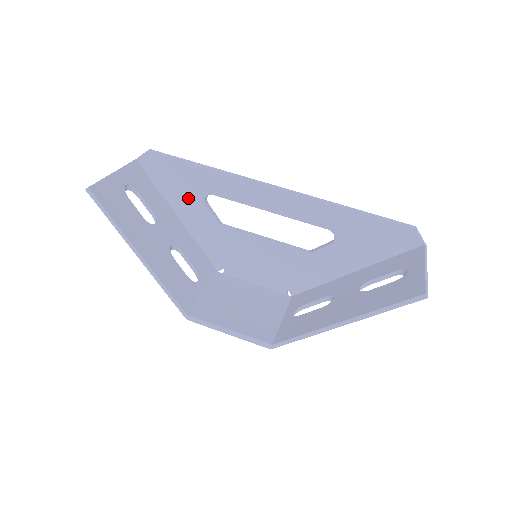
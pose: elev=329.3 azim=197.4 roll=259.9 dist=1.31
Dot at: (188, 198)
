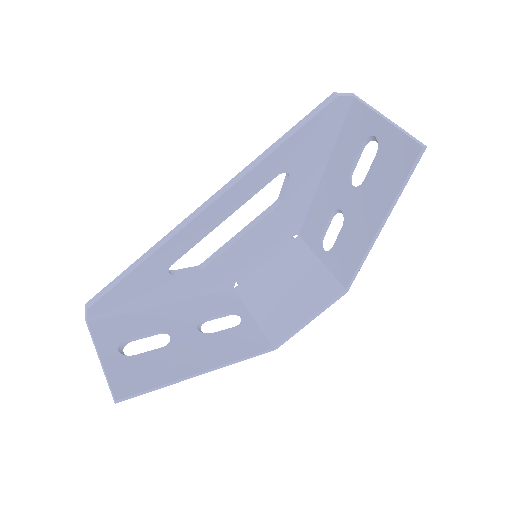
Dot at: (157, 289)
